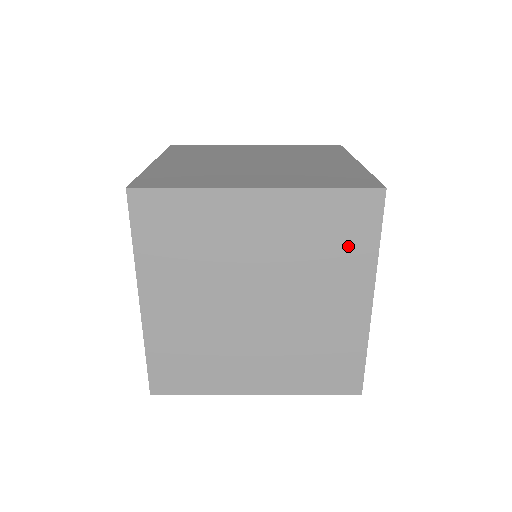
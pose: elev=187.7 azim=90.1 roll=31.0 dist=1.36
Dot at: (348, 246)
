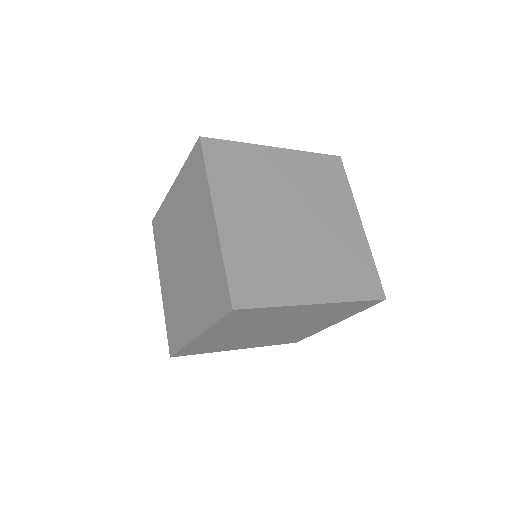
Dot at: (344, 313)
